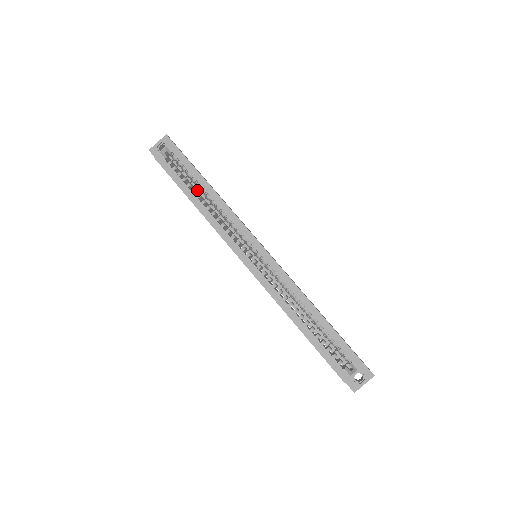
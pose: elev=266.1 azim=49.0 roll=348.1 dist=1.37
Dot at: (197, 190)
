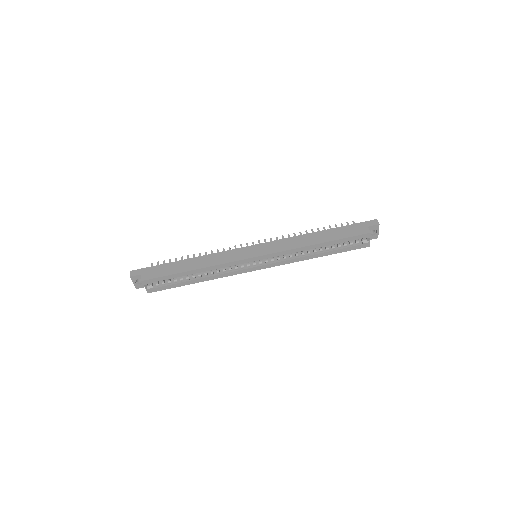
Dot at: occluded
